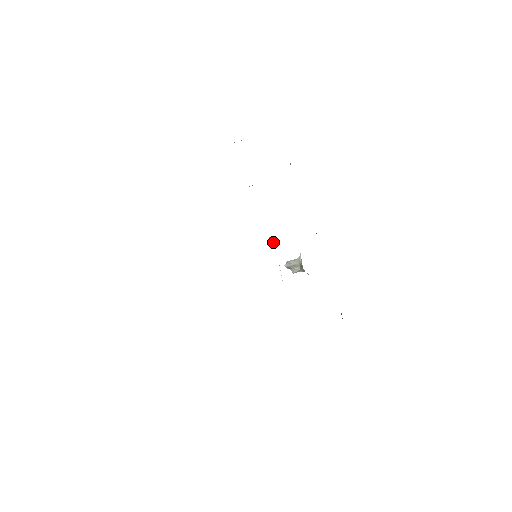
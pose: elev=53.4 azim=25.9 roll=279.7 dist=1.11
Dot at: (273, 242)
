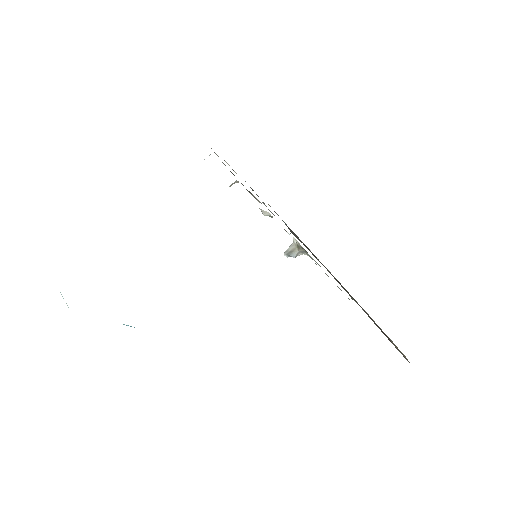
Dot at: occluded
